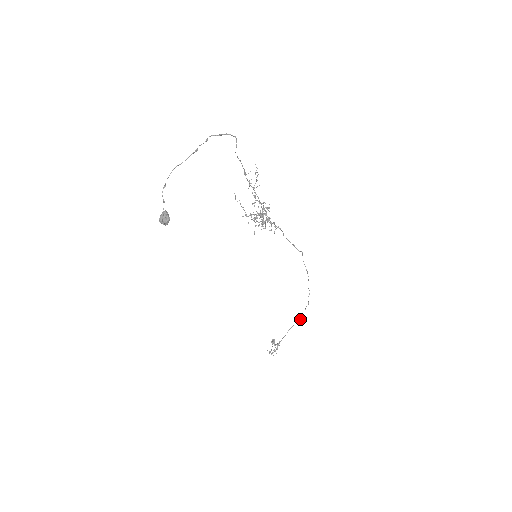
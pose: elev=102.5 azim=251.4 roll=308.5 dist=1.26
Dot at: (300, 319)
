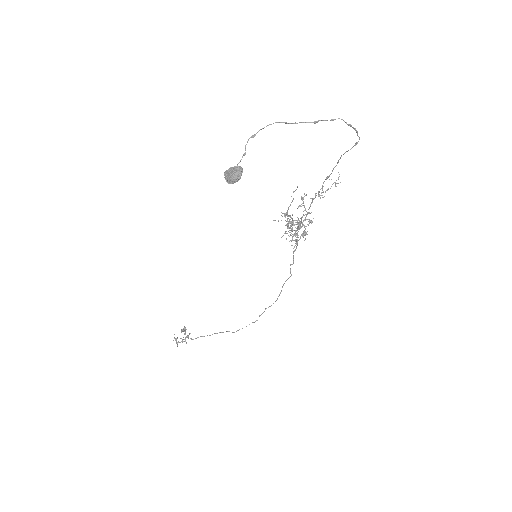
Dot at: (236, 331)
